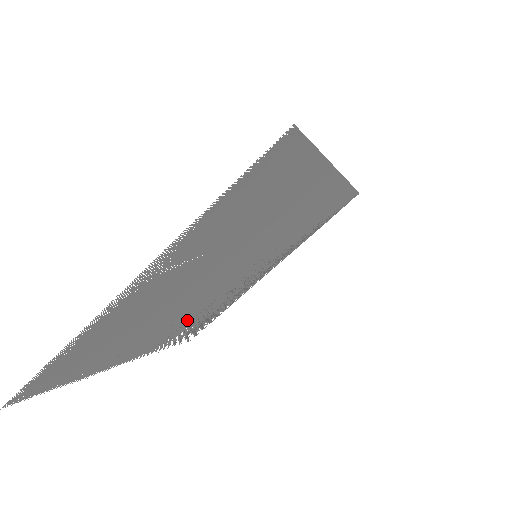
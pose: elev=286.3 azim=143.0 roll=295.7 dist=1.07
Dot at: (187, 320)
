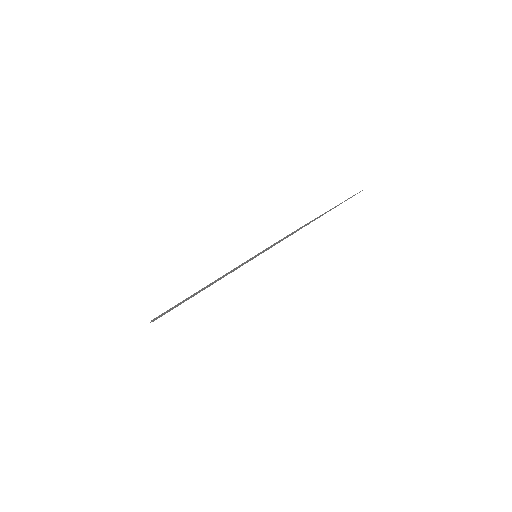
Dot at: occluded
